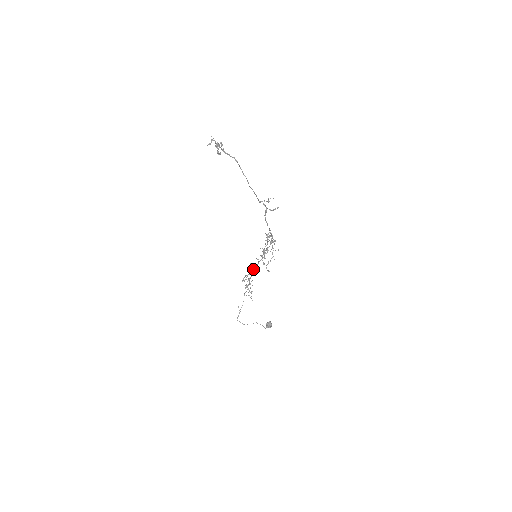
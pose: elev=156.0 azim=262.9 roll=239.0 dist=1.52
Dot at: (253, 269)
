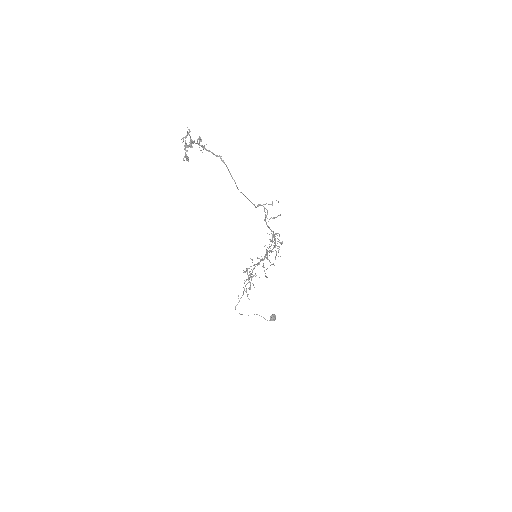
Dot at: occluded
